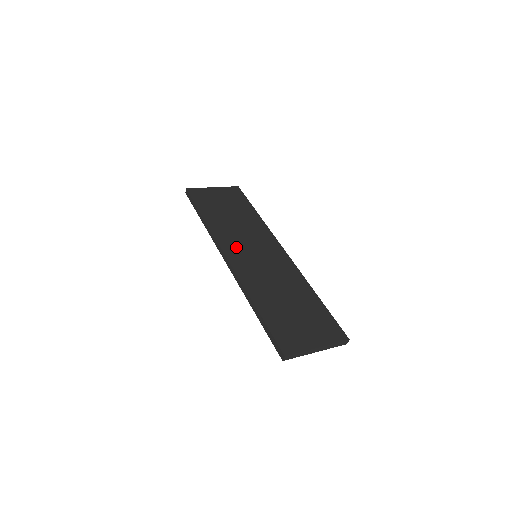
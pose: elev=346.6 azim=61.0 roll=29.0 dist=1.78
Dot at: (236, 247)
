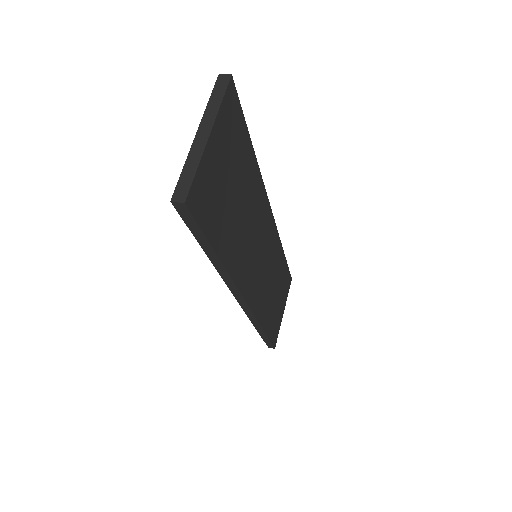
Dot at: (250, 273)
